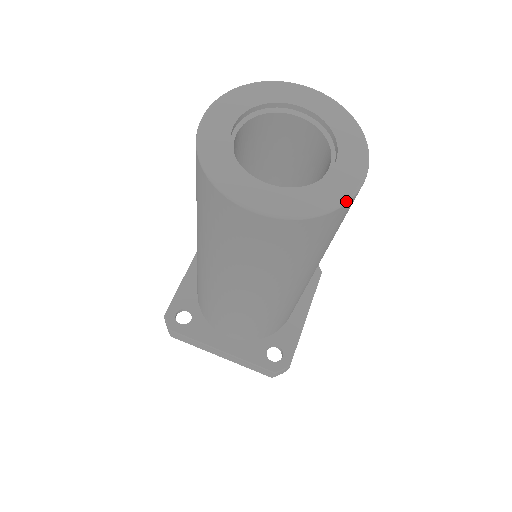
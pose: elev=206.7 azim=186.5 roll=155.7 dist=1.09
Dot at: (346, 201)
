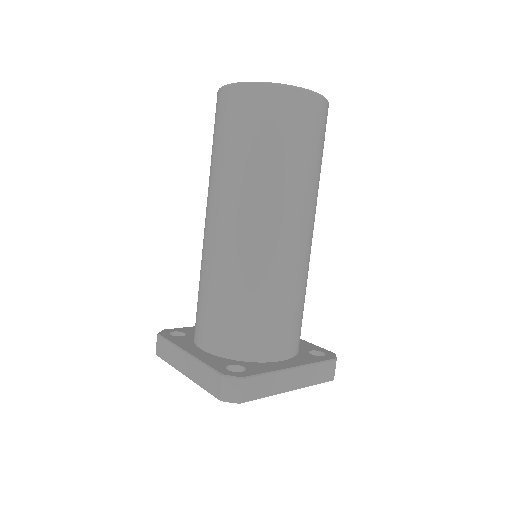
Dot at: (288, 85)
